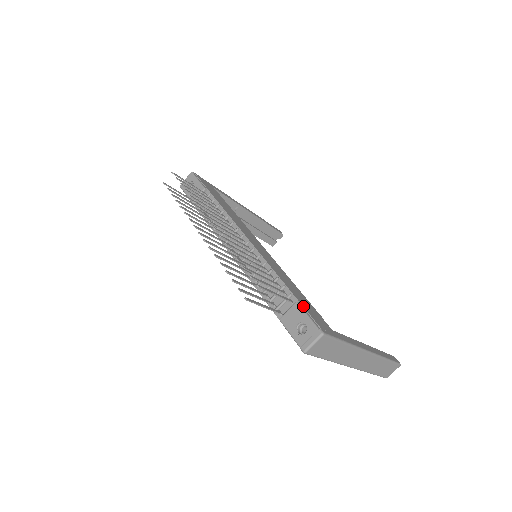
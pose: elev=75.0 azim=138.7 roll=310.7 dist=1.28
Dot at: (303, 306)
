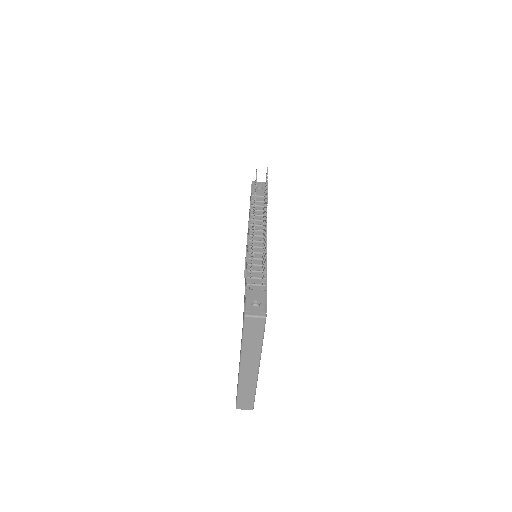
Dot at: occluded
